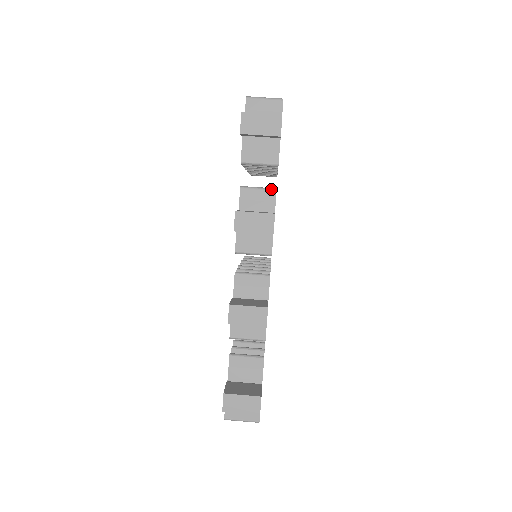
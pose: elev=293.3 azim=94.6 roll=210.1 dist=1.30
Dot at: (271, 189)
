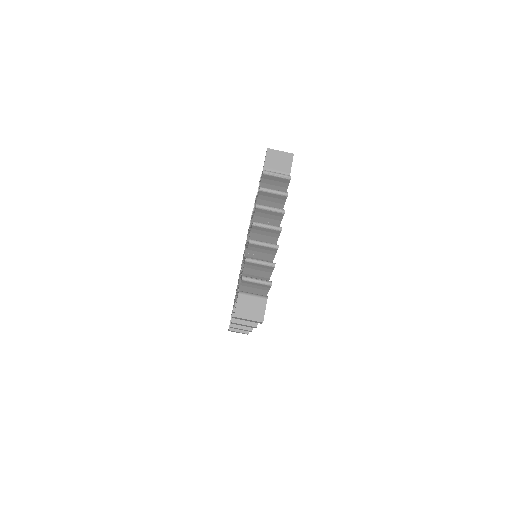
Dot at: occluded
